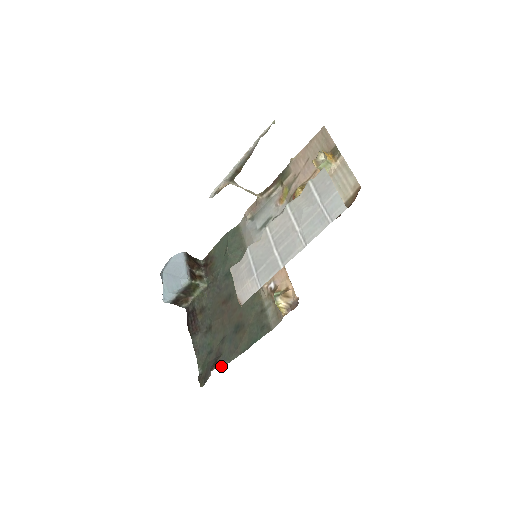
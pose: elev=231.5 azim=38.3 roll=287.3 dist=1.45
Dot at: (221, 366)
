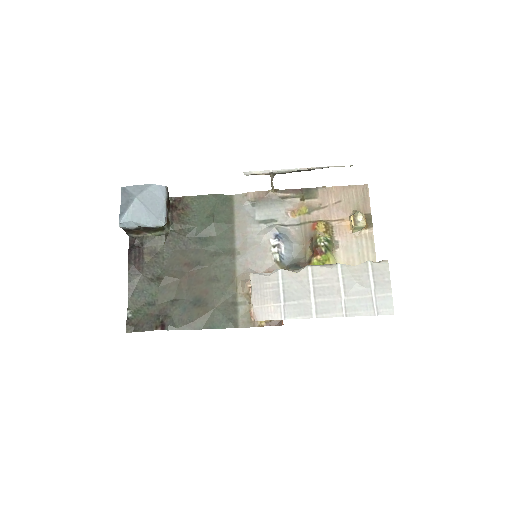
Dot at: (167, 329)
